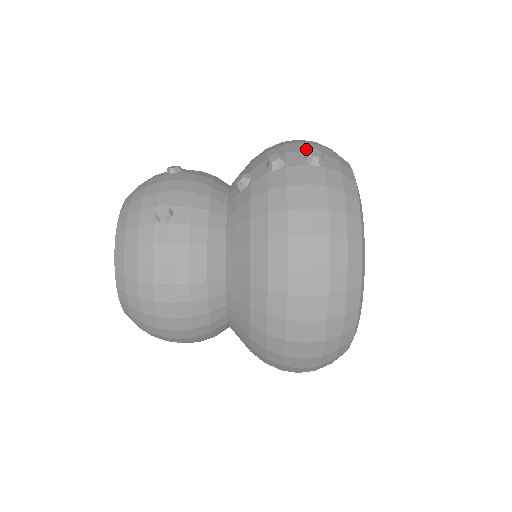
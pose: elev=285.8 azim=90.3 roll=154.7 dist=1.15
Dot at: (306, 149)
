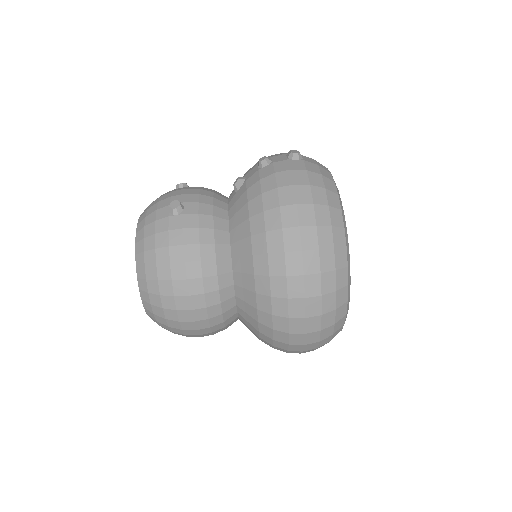
Dot at: occluded
